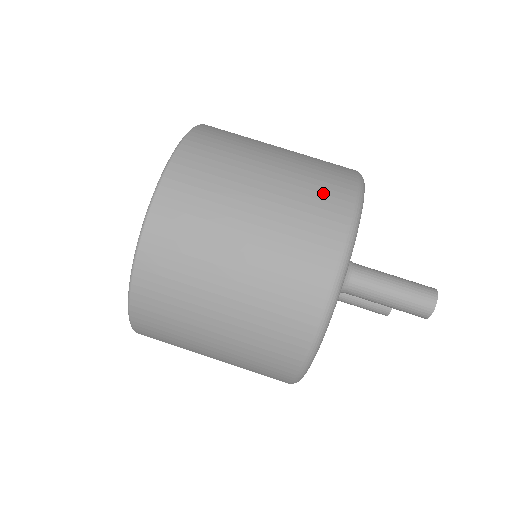
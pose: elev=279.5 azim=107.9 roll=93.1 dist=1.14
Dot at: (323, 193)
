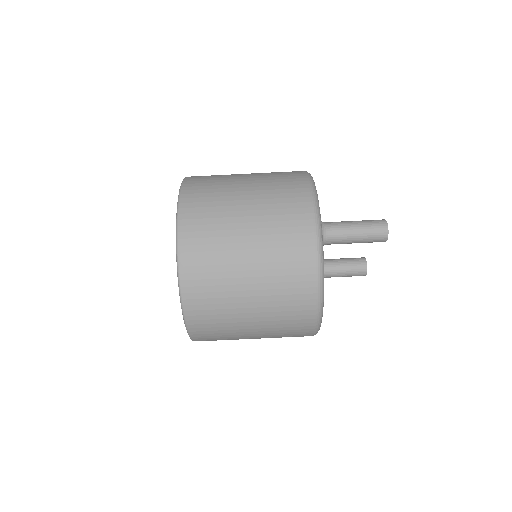
Dot at: (286, 181)
